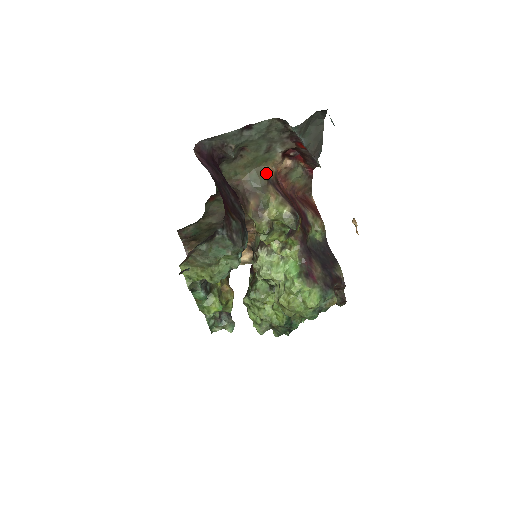
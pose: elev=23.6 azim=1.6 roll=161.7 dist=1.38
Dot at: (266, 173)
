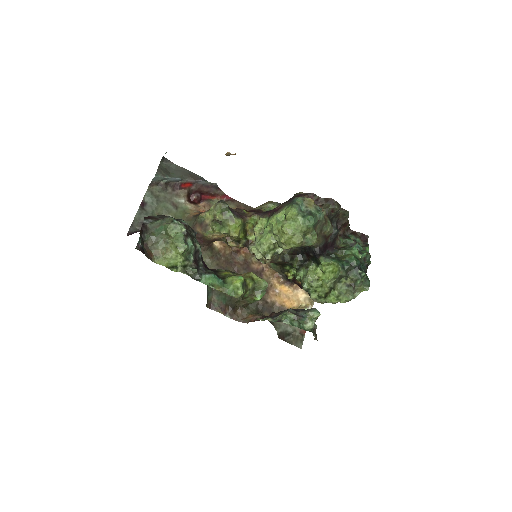
Dot at: (192, 216)
